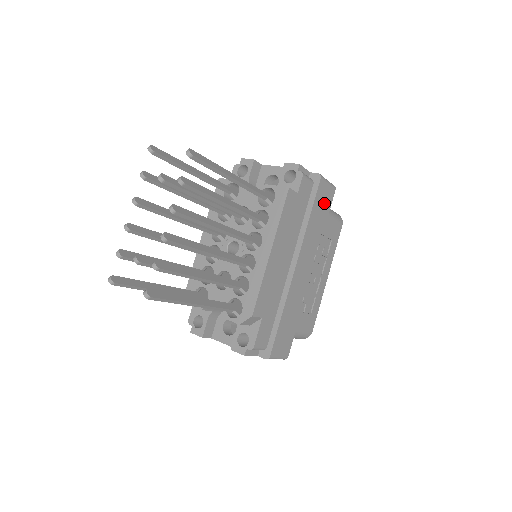
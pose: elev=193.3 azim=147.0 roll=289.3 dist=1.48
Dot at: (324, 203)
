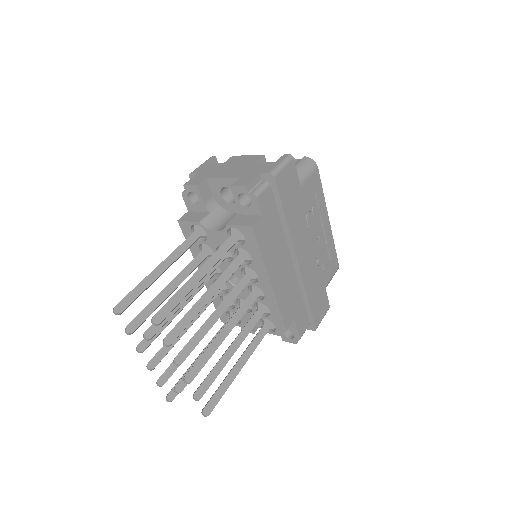
Dot at: (290, 186)
